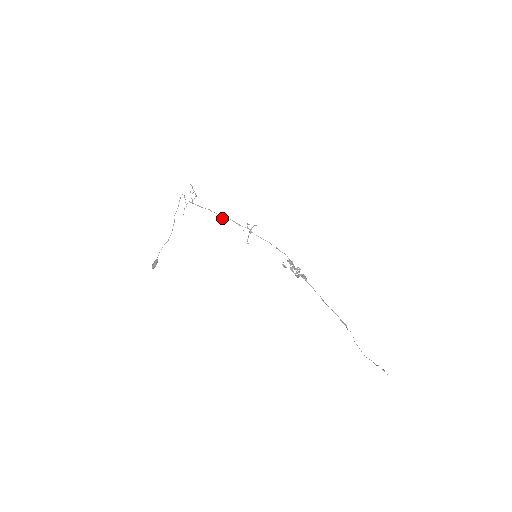
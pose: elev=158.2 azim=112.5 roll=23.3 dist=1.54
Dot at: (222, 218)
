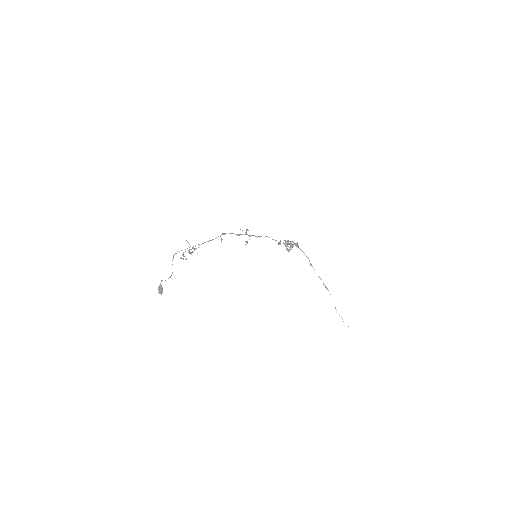
Dot at: occluded
